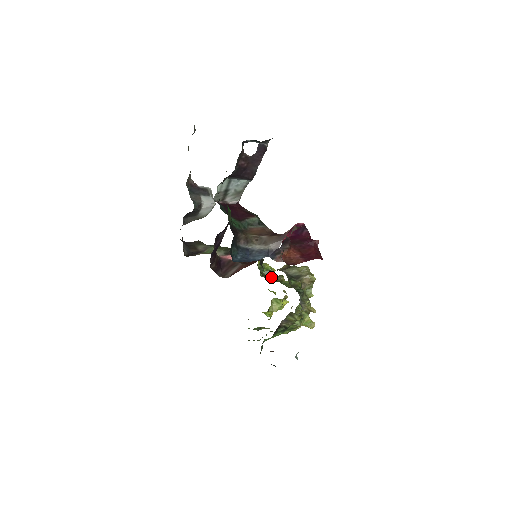
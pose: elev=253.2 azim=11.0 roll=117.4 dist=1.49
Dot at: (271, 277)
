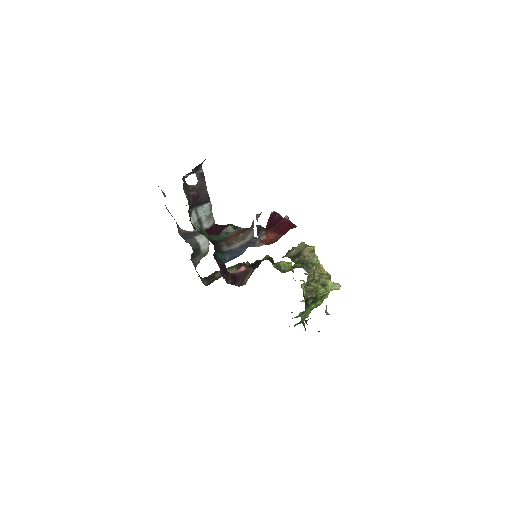
Dot at: occluded
